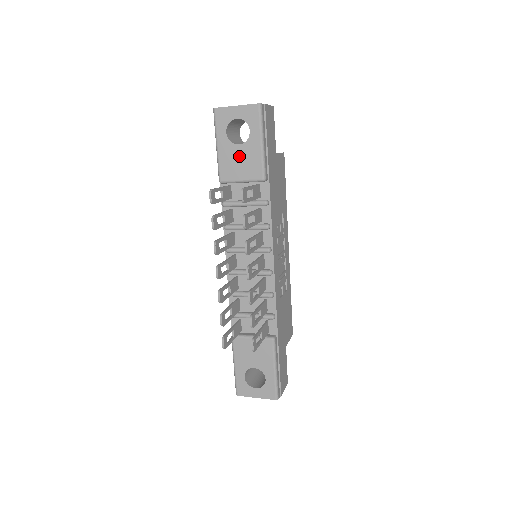
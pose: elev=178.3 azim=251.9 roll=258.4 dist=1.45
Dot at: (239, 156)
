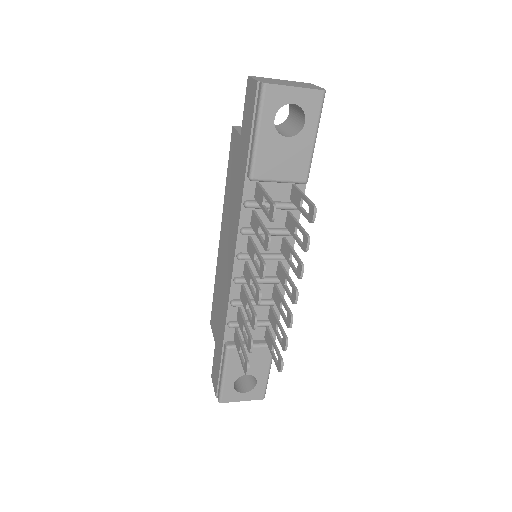
Dot at: (284, 151)
